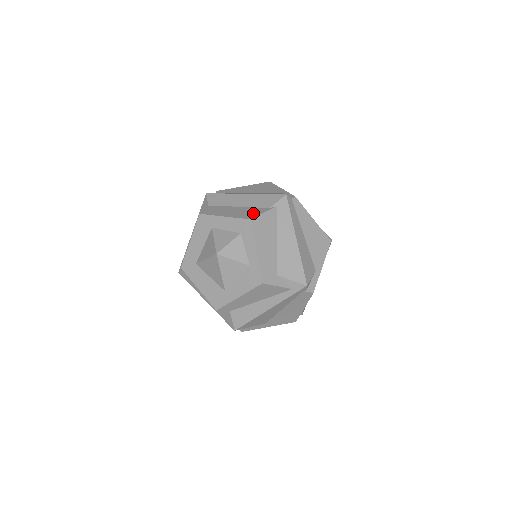
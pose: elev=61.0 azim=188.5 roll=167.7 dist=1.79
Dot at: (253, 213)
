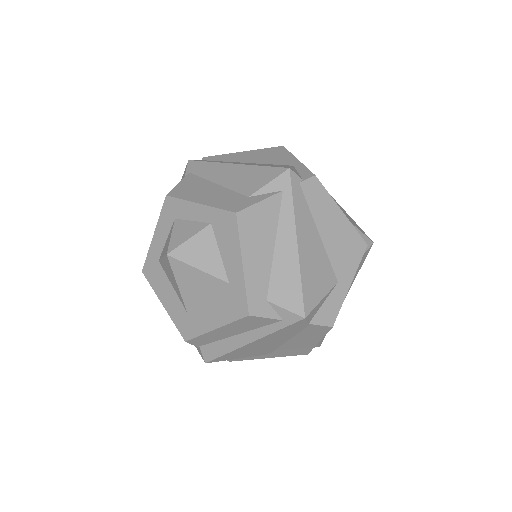
Dot at: occluded
